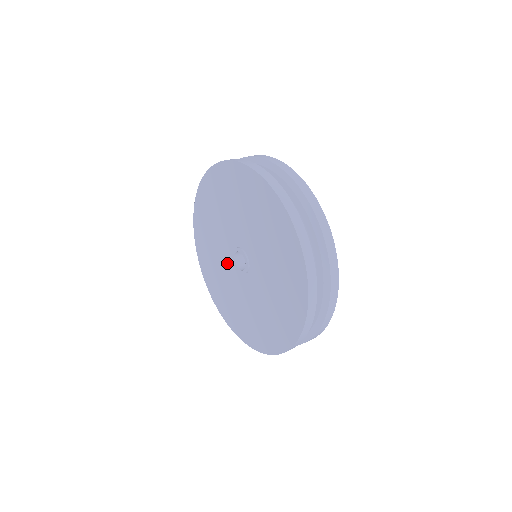
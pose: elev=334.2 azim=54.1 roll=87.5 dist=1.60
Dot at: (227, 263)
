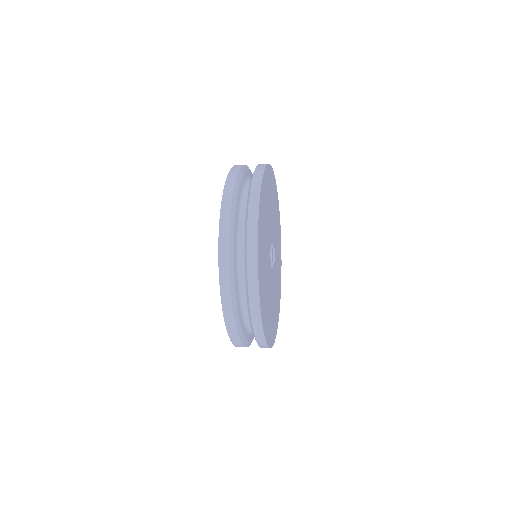
Dot at: occluded
